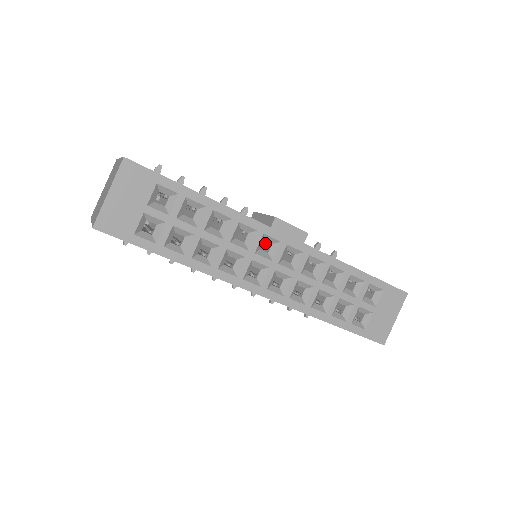
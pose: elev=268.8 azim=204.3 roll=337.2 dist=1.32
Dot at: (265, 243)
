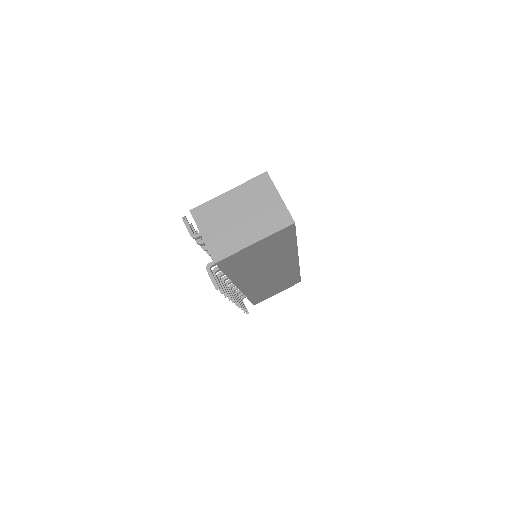
Dot at: occluded
